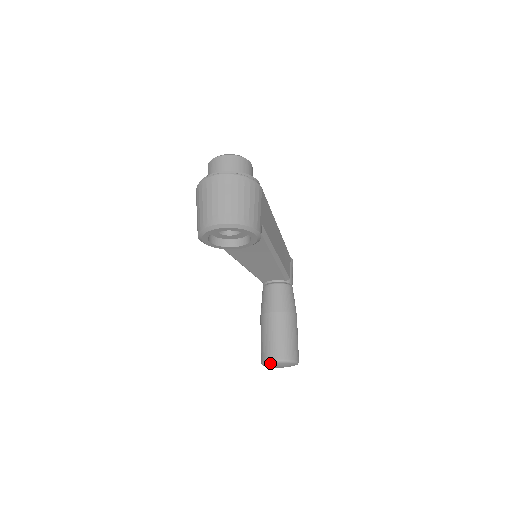
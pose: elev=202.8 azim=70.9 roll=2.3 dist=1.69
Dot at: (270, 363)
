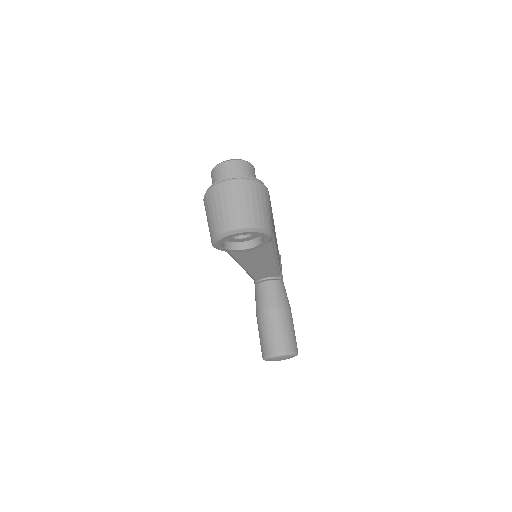
Dot at: (273, 357)
